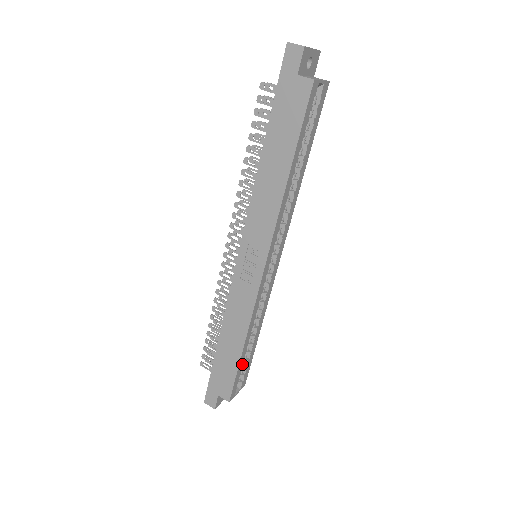
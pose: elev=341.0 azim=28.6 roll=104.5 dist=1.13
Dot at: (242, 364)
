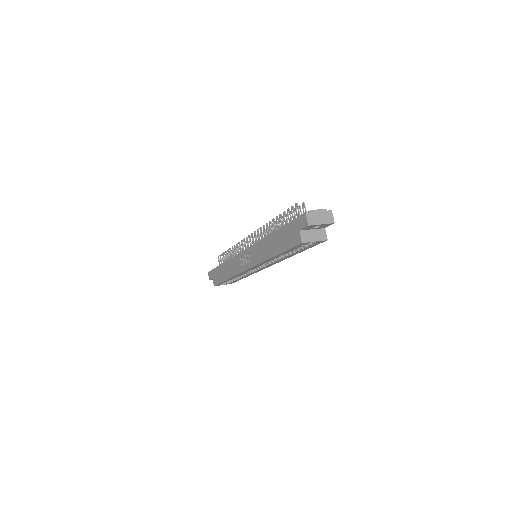
Dot at: (227, 281)
